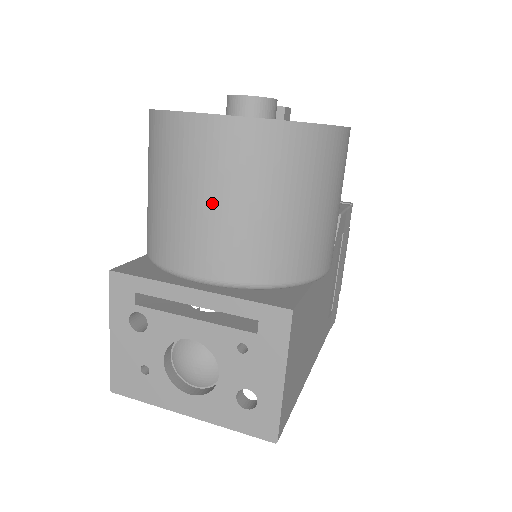
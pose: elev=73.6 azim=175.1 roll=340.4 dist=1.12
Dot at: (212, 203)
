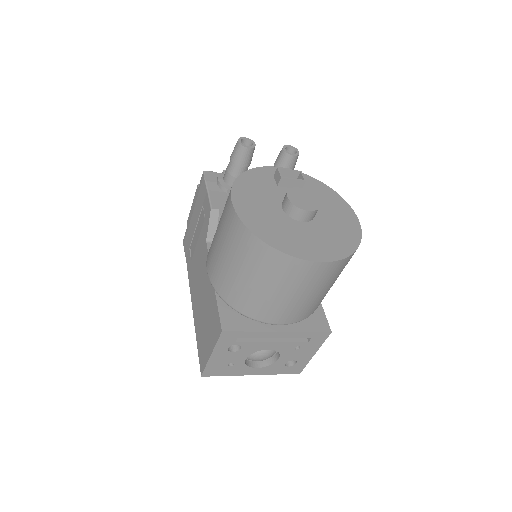
Dot at: (302, 296)
